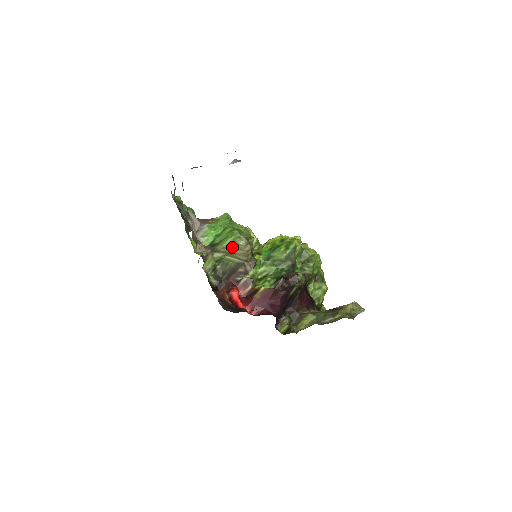
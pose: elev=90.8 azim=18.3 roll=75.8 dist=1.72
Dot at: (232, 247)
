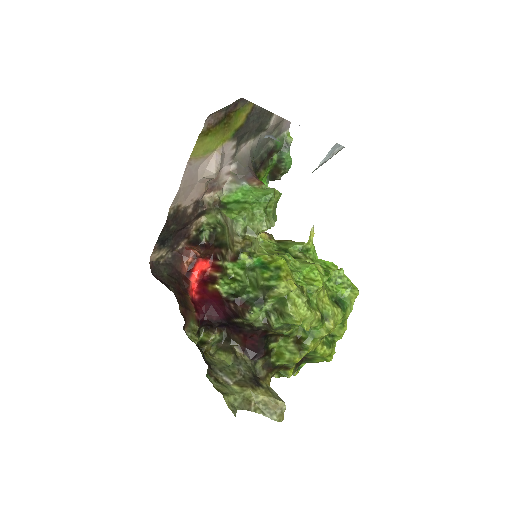
Dot at: (229, 224)
